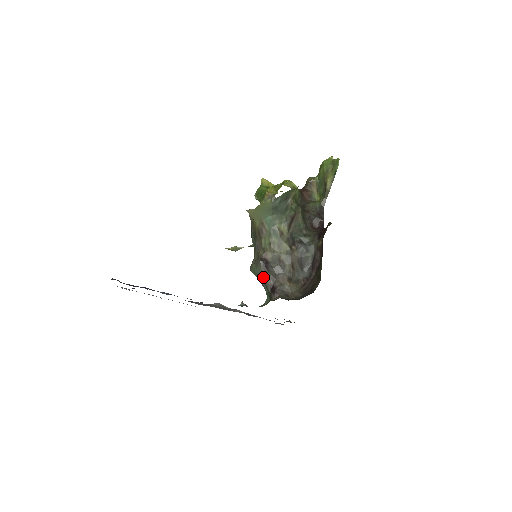
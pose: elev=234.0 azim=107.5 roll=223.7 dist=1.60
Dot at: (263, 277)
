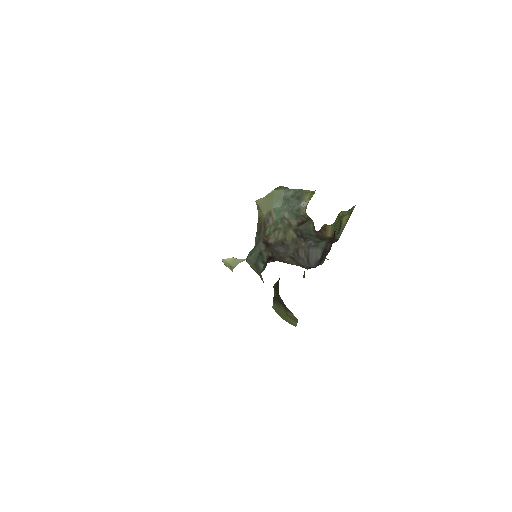
Dot at: (261, 251)
